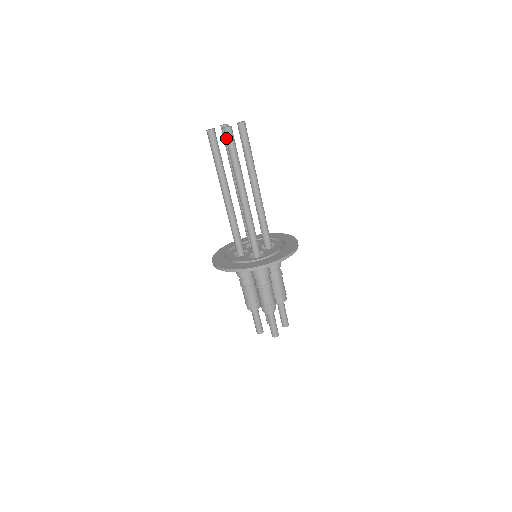
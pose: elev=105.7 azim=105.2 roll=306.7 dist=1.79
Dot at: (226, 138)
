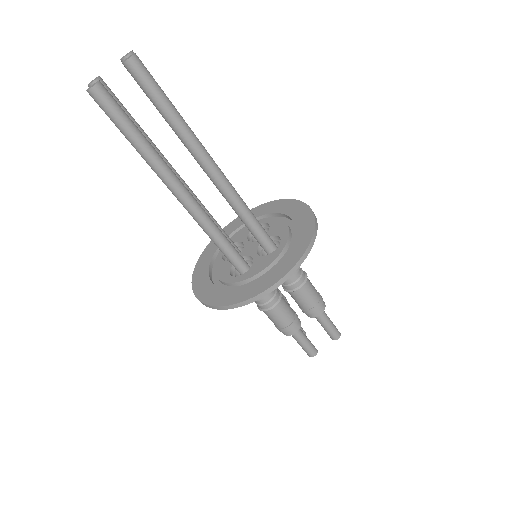
Dot at: (140, 78)
